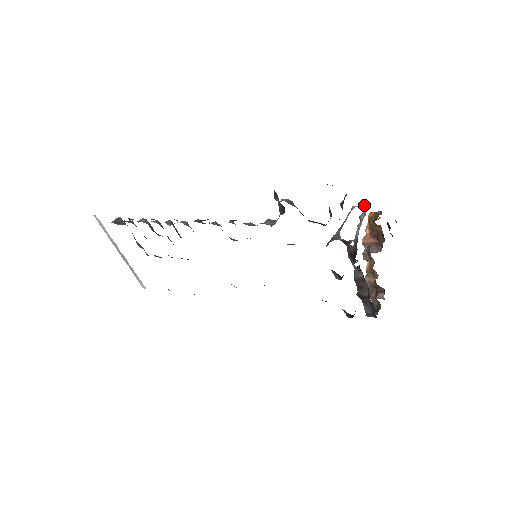
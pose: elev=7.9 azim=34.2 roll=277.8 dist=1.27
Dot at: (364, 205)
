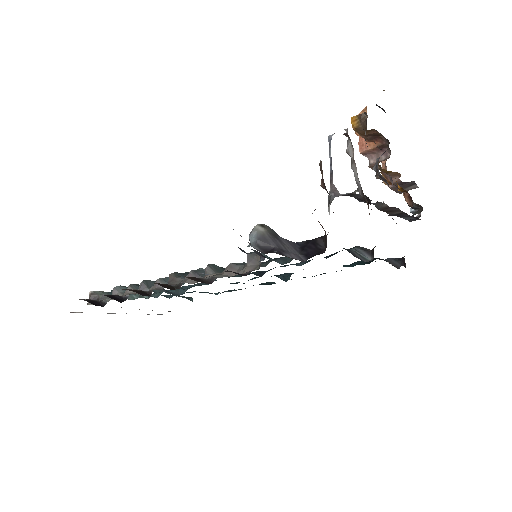
Dot at: occluded
